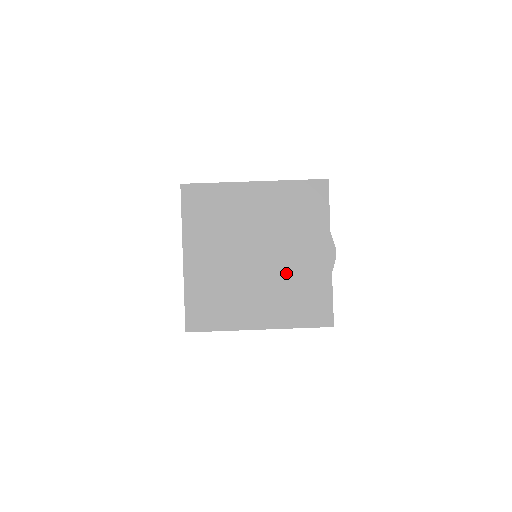
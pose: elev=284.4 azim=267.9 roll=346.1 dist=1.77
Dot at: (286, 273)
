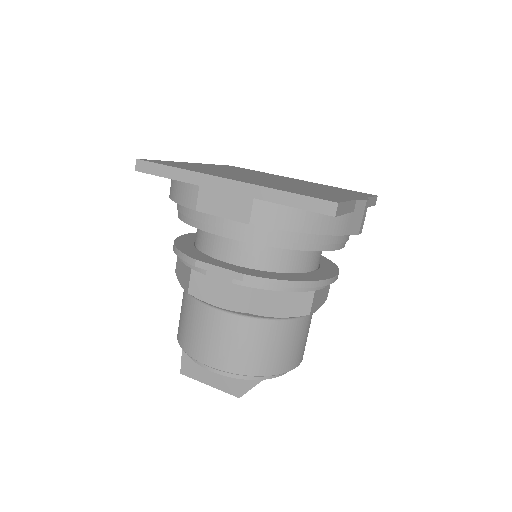
Dot at: (296, 186)
